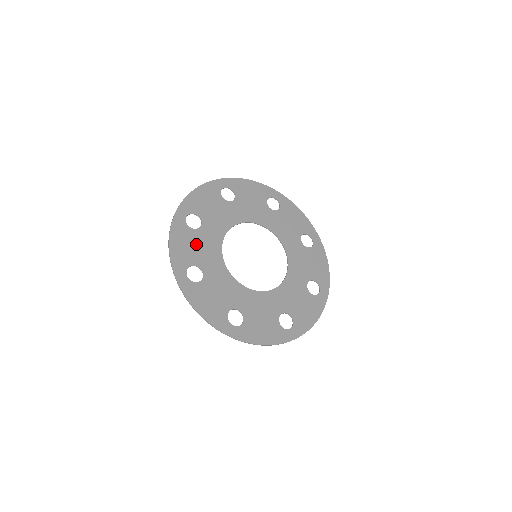
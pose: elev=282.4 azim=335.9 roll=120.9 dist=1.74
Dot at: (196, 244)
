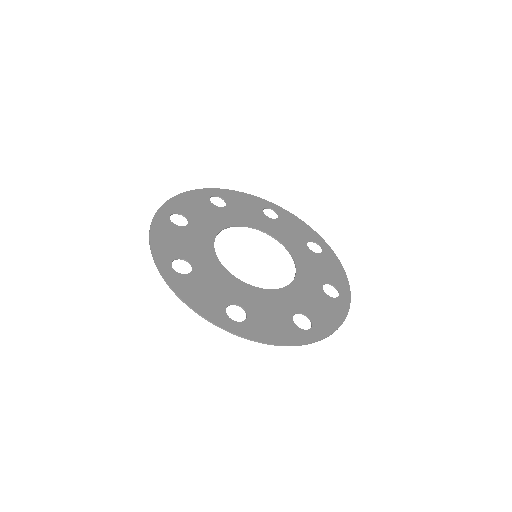
Dot at: (207, 285)
